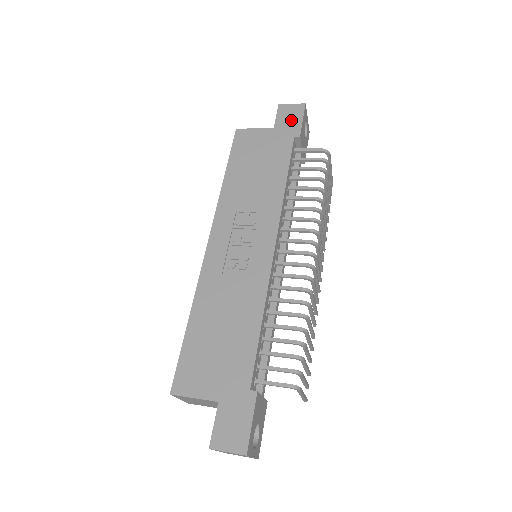
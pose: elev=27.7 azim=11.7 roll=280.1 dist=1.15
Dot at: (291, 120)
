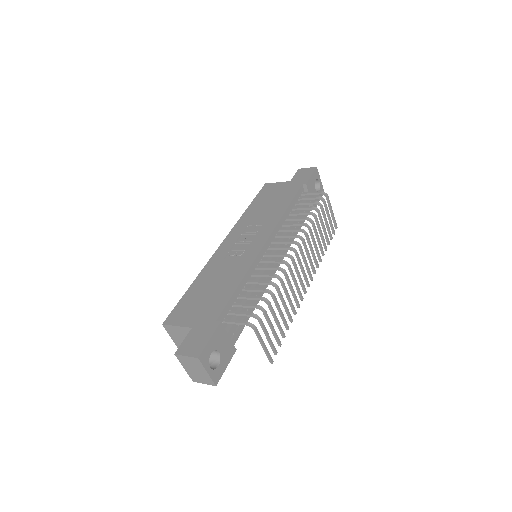
Dot at: (303, 176)
